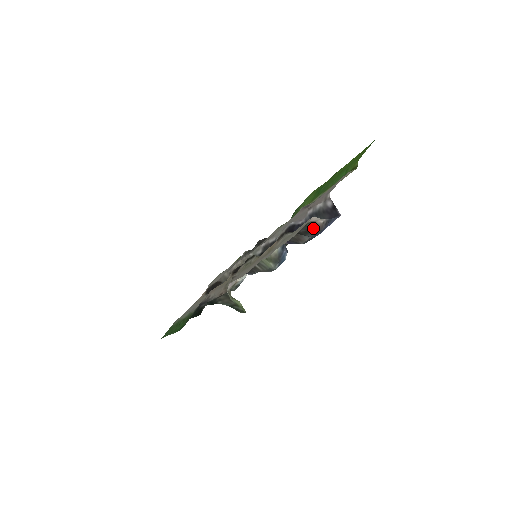
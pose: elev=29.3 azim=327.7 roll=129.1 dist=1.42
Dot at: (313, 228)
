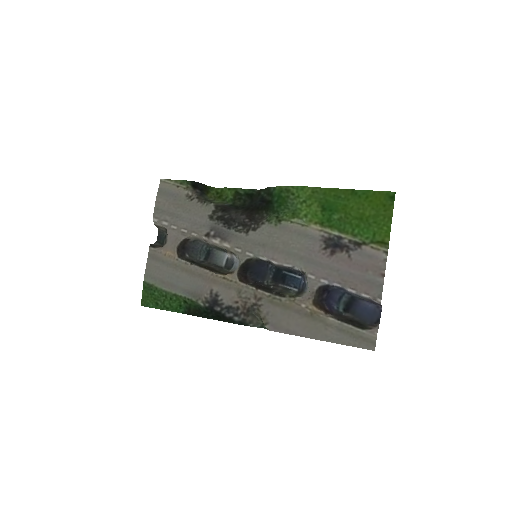
Dot at: (366, 326)
